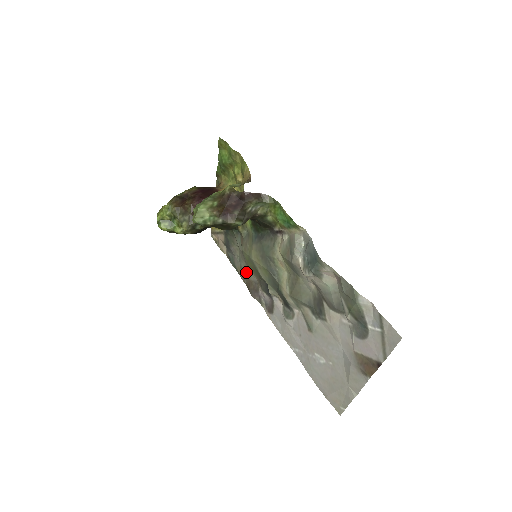
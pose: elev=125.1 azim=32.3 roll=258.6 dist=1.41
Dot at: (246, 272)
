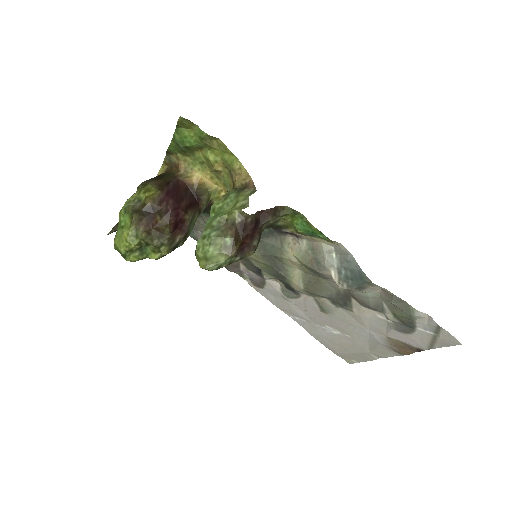
Dot at: occluded
